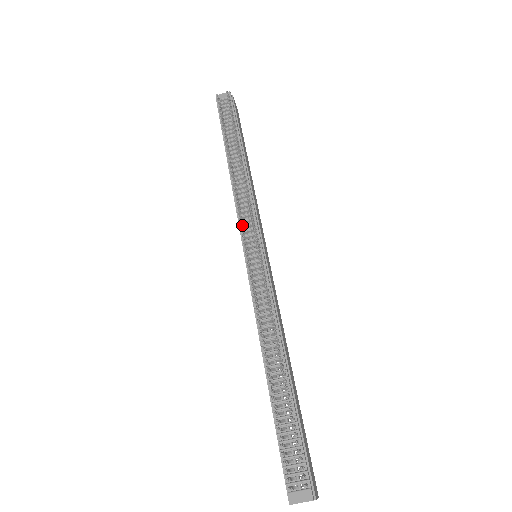
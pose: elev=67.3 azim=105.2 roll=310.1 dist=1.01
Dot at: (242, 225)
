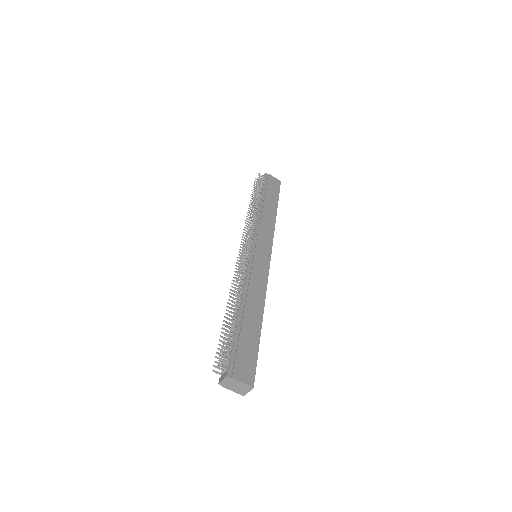
Dot at: occluded
